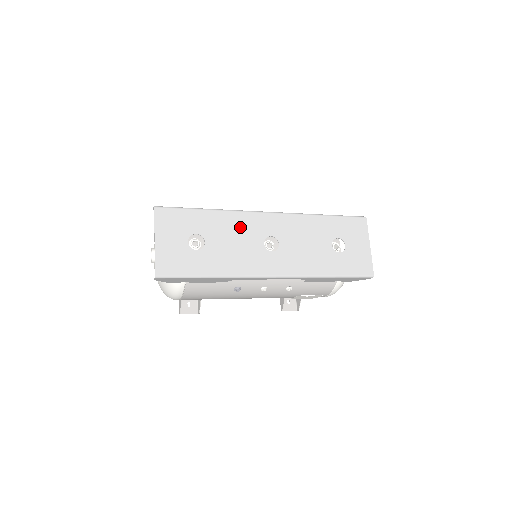
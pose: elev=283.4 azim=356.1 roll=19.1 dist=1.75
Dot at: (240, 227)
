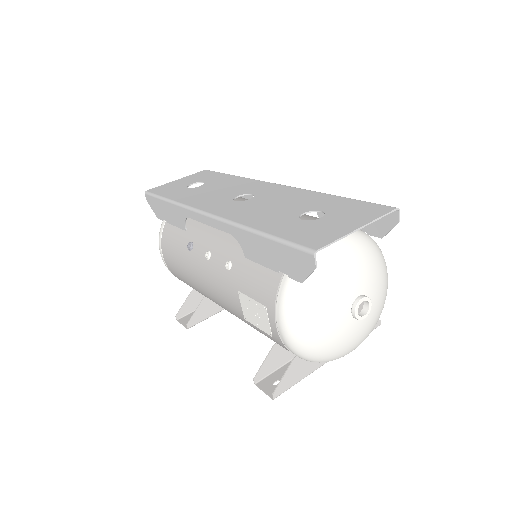
Dot at: (238, 185)
